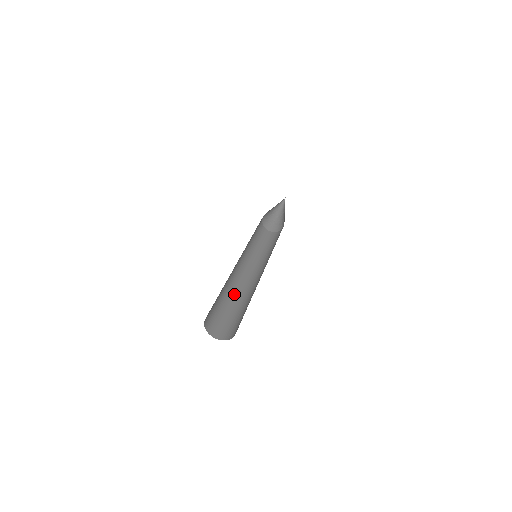
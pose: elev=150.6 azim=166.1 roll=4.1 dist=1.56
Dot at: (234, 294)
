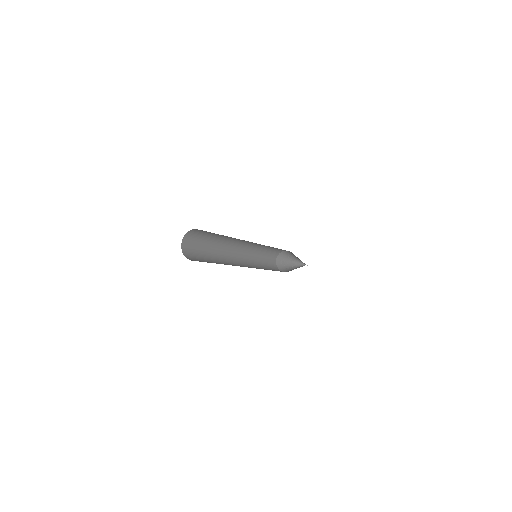
Dot at: occluded
